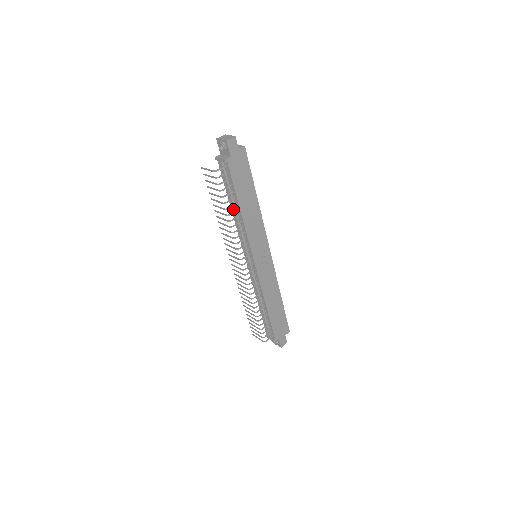
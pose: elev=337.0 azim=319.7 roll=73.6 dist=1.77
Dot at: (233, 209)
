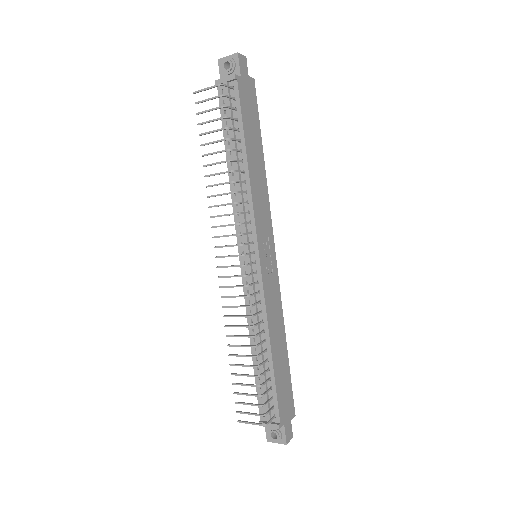
Dot at: (234, 162)
